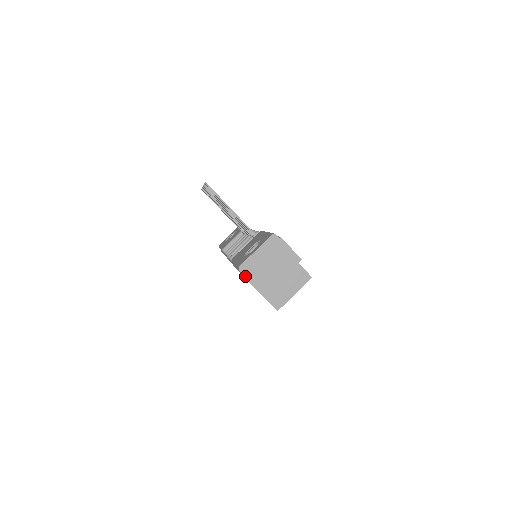
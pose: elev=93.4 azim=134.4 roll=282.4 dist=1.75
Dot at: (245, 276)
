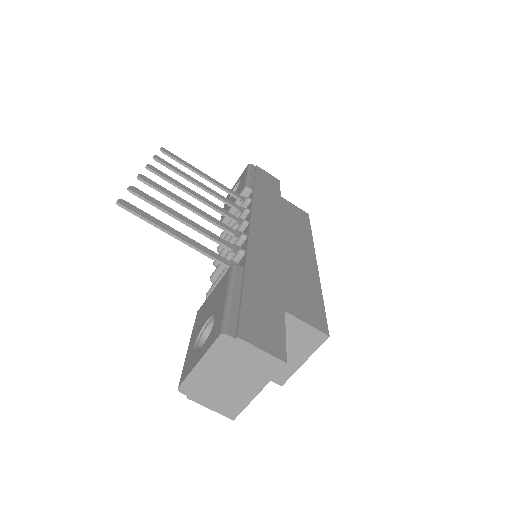
Dot at: (193, 398)
